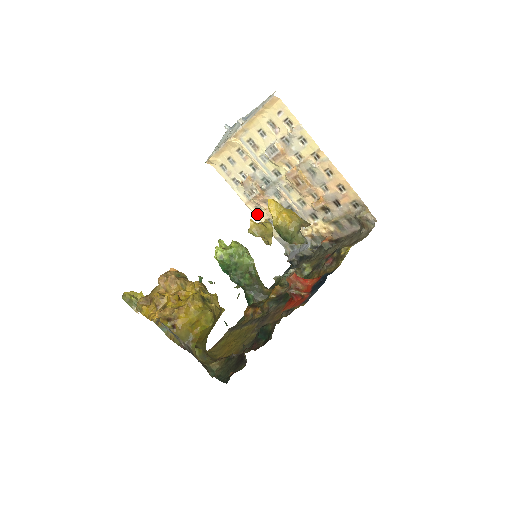
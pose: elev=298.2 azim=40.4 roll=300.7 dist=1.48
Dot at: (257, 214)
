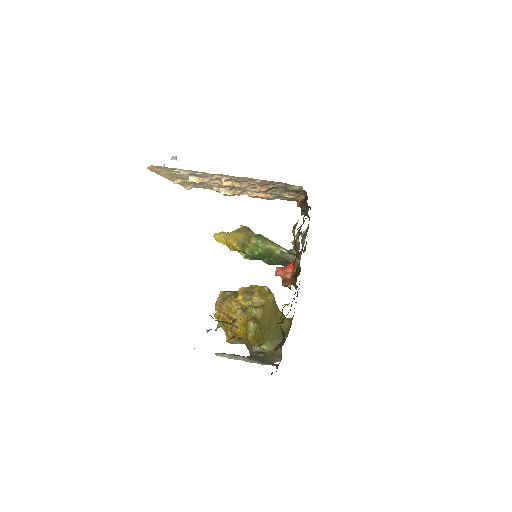
Dot at: occluded
